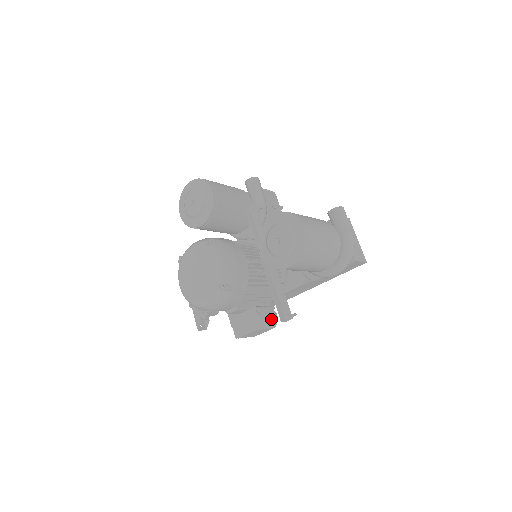
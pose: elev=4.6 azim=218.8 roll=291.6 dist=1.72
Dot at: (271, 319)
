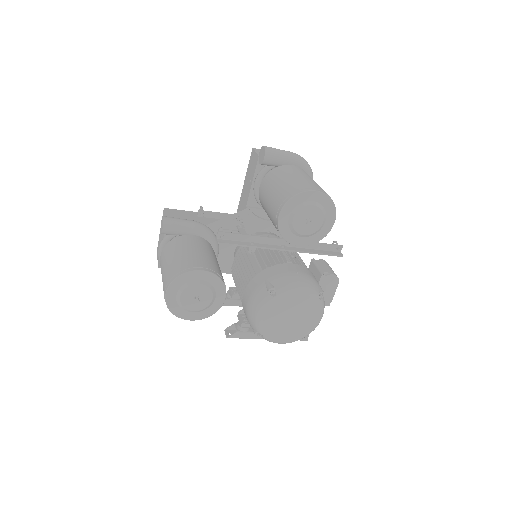
Dot at: (328, 266)
